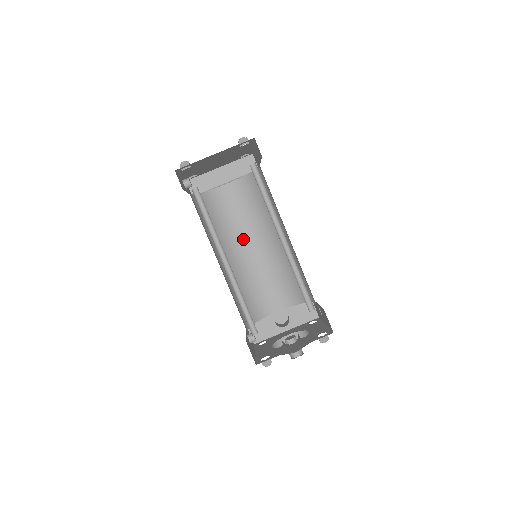
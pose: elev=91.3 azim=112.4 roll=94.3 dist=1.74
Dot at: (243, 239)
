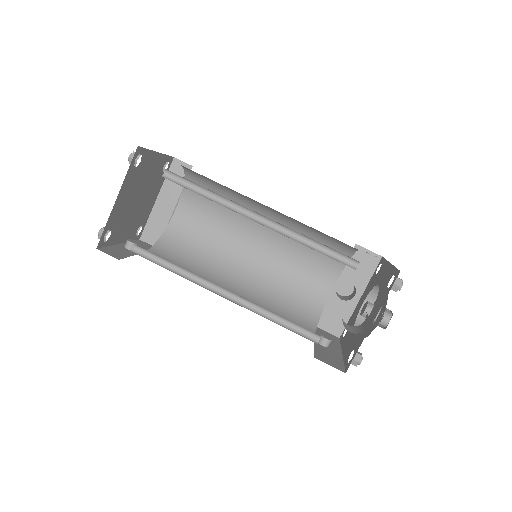
Dot at: (237, 246)
